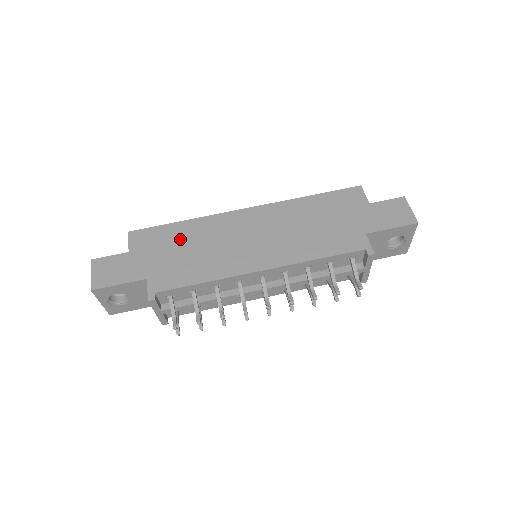
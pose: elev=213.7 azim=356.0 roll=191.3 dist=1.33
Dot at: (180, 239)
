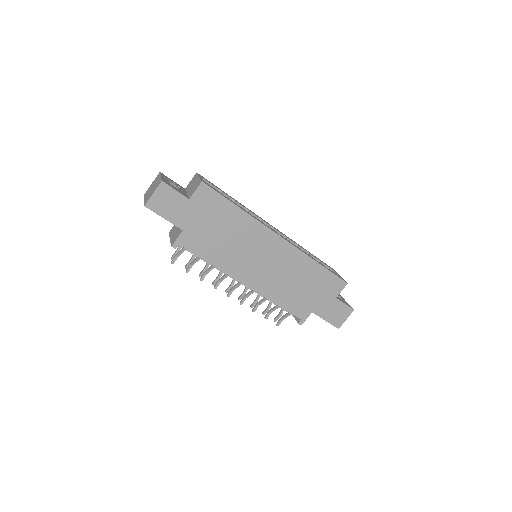
Dot at: (226, 221)
